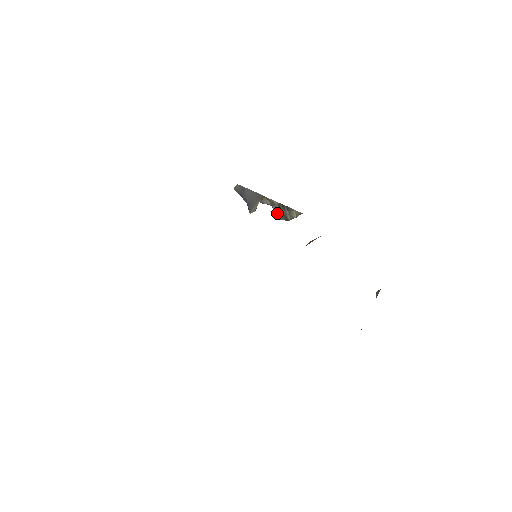
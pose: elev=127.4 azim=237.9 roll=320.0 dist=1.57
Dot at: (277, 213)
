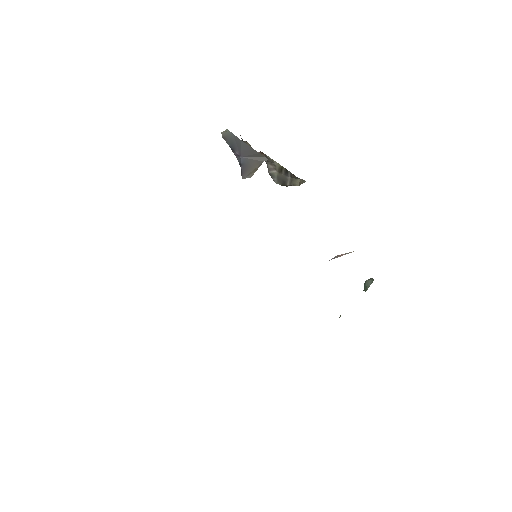
Dot at: (273, 174)
